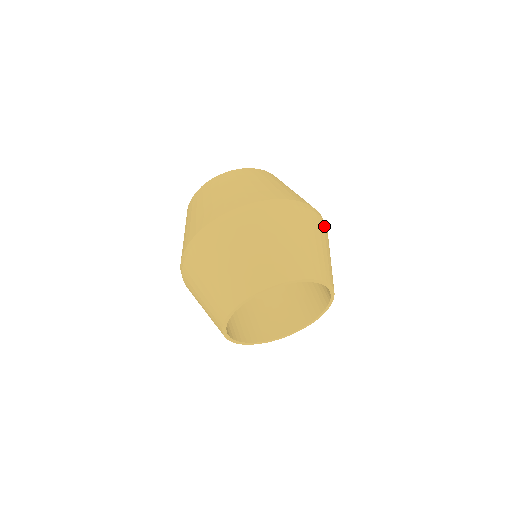
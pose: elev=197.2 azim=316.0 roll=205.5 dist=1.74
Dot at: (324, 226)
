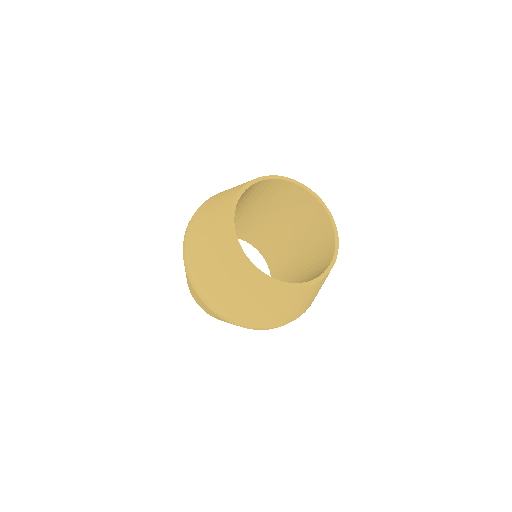
Dot at: occluded
